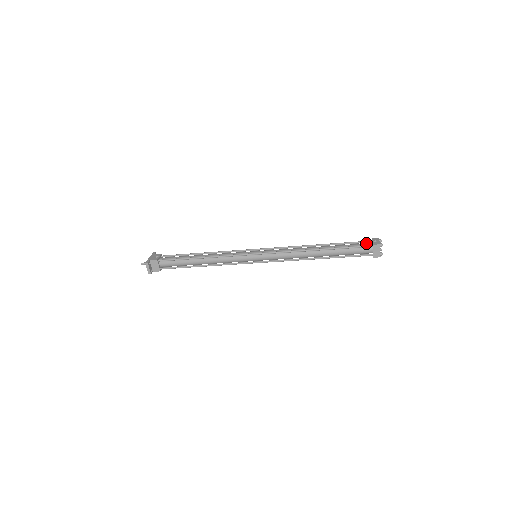
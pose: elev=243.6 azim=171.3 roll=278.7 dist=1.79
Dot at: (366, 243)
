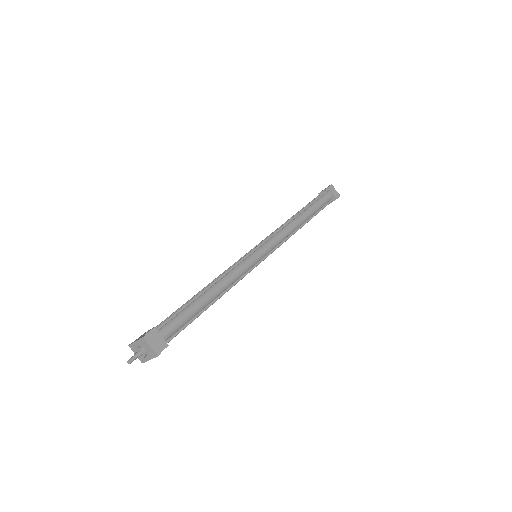
Dot at: occluded
